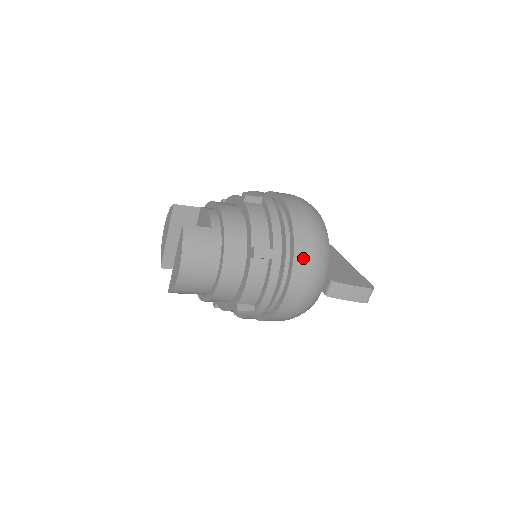
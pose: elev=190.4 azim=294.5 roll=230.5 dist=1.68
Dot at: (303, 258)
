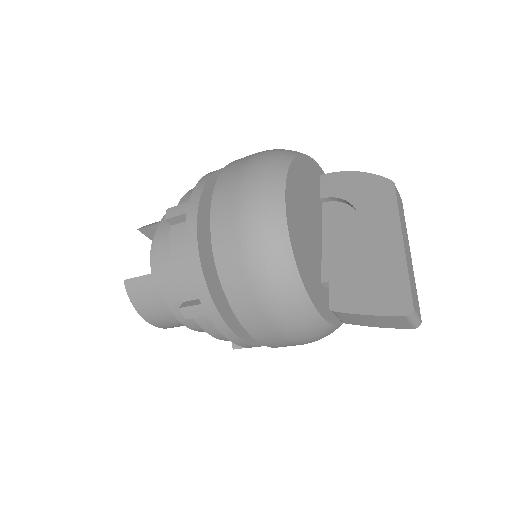
Dot at: (246, 306)
